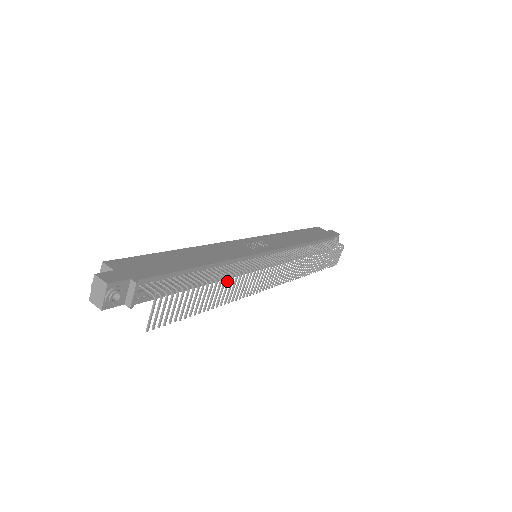
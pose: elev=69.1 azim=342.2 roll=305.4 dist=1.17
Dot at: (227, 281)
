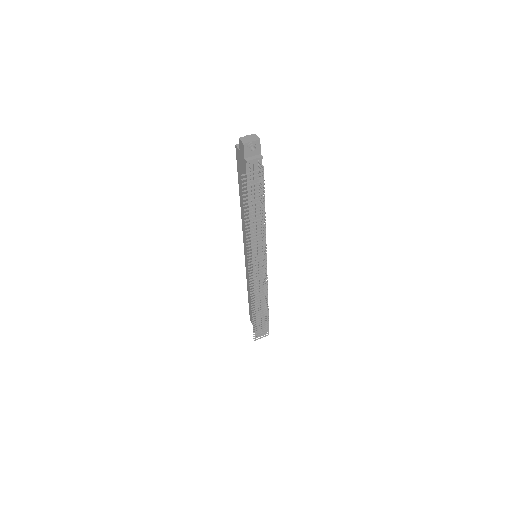
Dot at: (263, 224)
